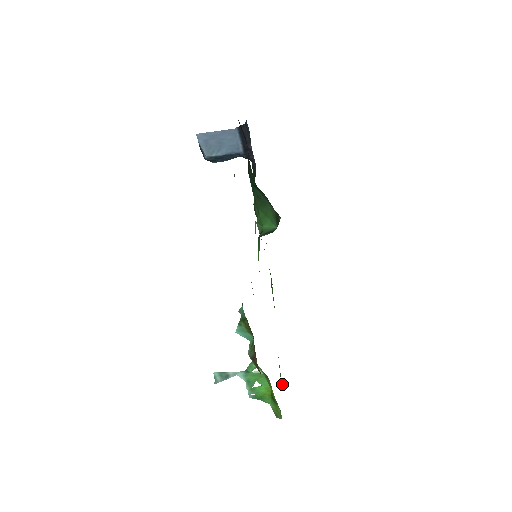
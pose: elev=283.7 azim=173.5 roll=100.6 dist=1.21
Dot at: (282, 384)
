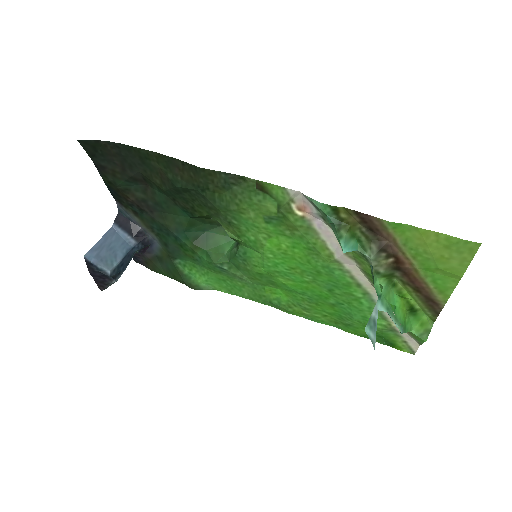
Dot at: (391, 324)
